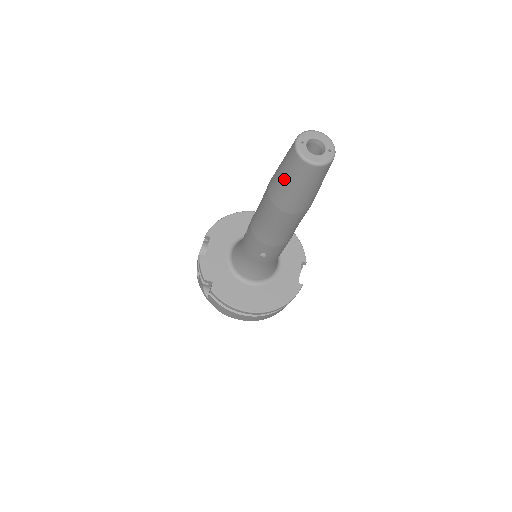
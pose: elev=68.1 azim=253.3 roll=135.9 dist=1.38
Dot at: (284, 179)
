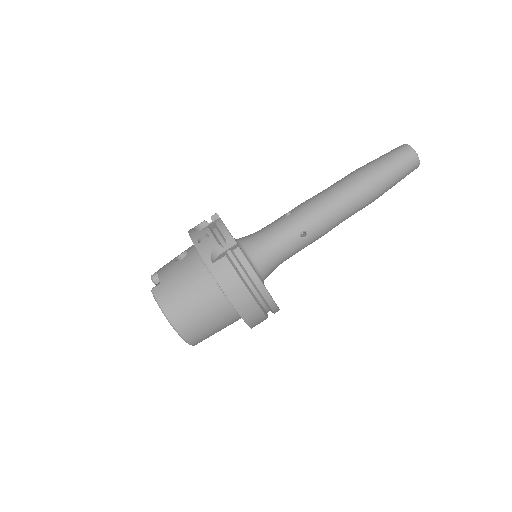
Dot at: (389, 162)
